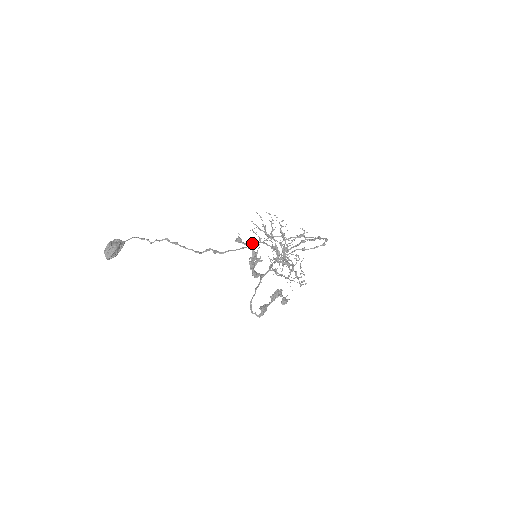
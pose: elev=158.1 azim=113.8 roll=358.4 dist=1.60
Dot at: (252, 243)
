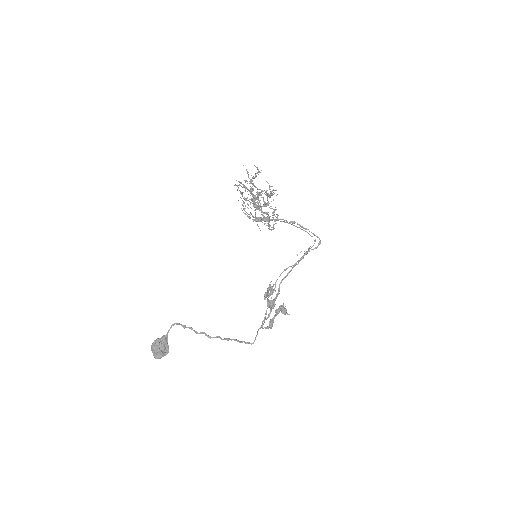
Dot at: occluded
